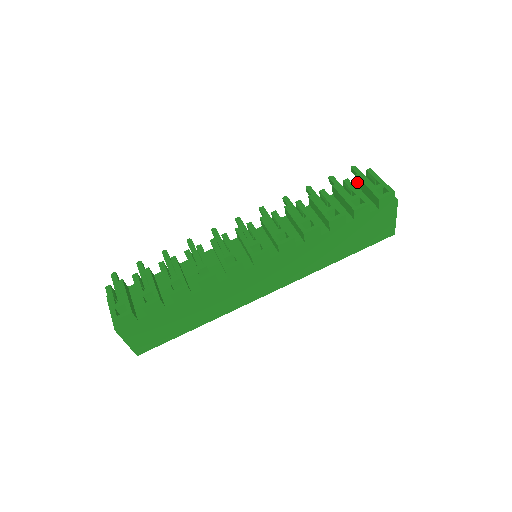
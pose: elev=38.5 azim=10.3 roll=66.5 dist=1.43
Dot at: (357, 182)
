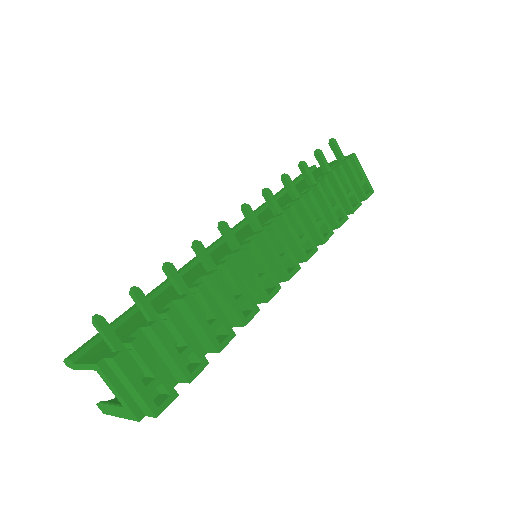
Dot at: occluded
